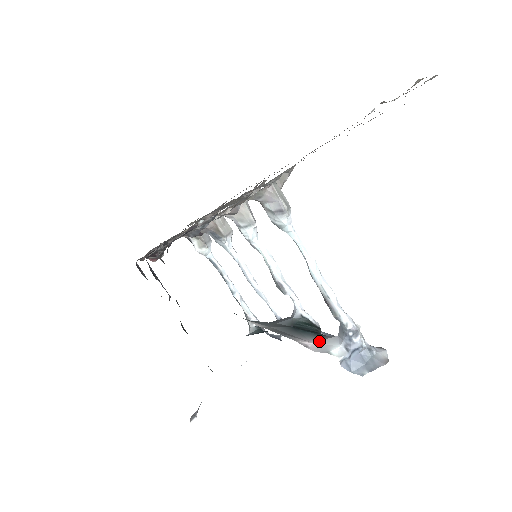
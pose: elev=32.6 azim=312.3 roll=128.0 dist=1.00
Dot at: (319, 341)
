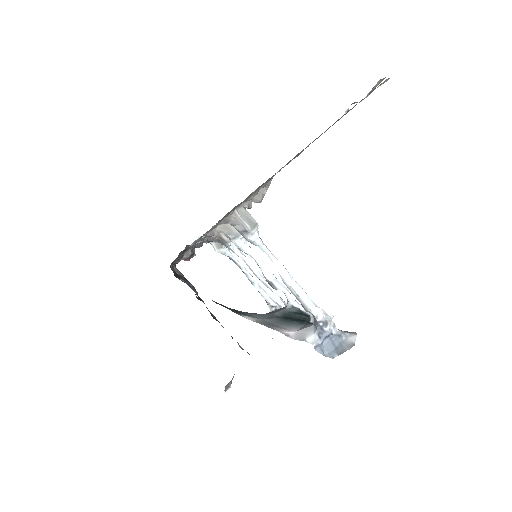
Dot at: (299, 330)
